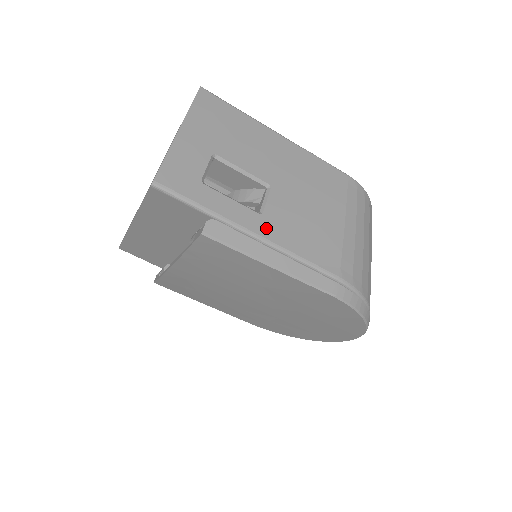
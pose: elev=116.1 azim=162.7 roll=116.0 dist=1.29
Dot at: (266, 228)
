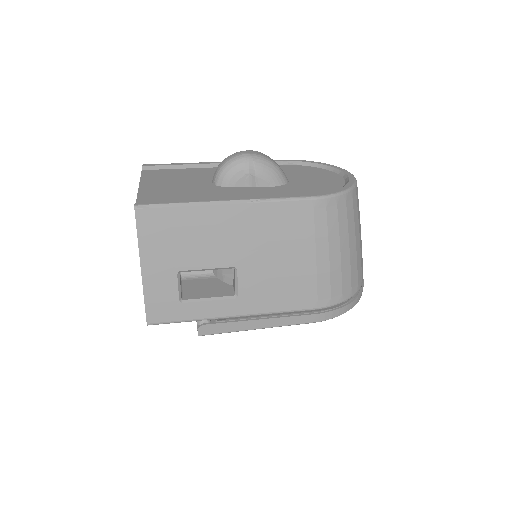
Dot at: (245, 306)
